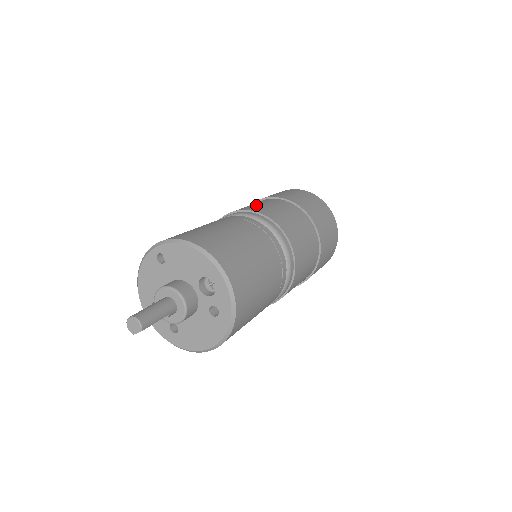
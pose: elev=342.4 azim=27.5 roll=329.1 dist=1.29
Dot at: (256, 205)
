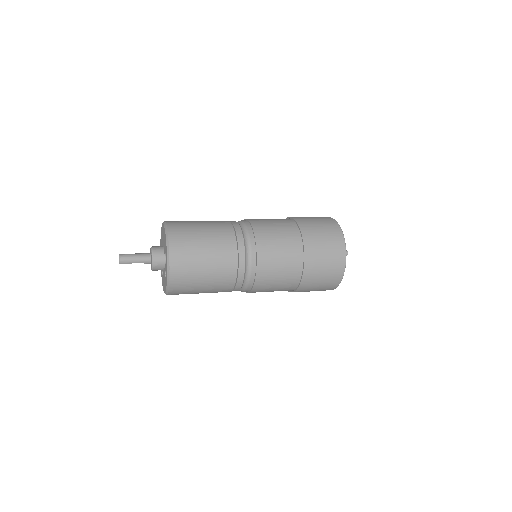
Dot at: (268, 222)
